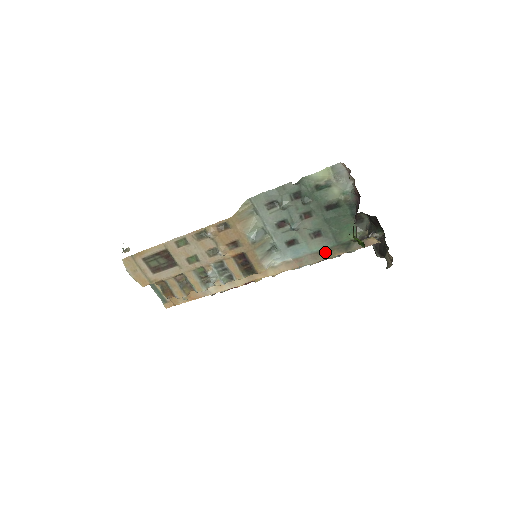
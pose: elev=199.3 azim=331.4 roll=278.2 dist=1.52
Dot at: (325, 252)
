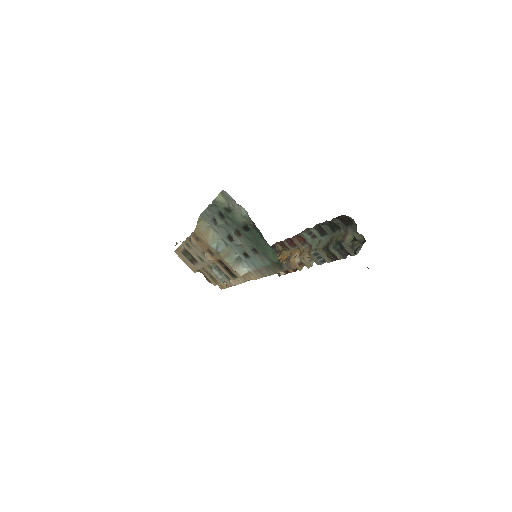
Dot at: (271, 268)
